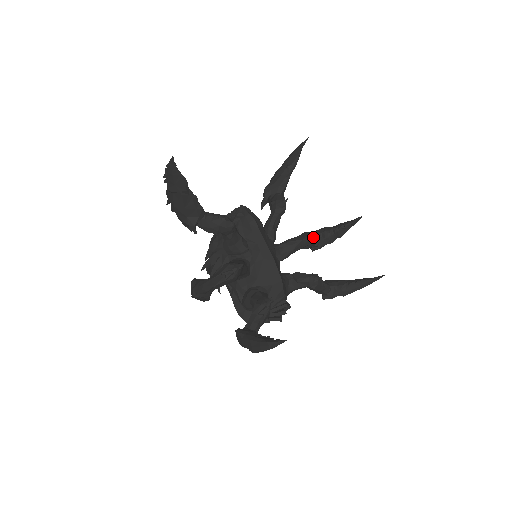
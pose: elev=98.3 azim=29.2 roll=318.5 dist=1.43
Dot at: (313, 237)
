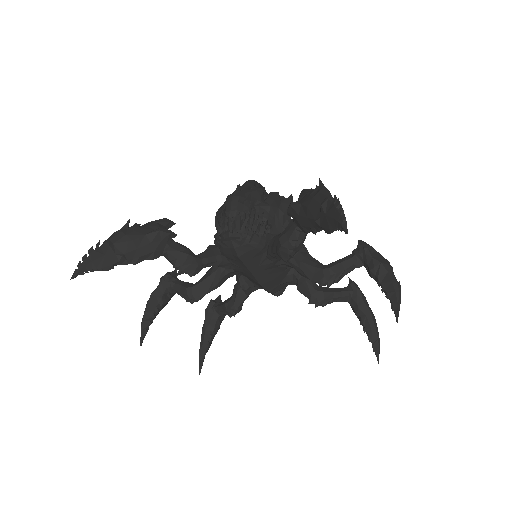
Dot at: (327, 285)
